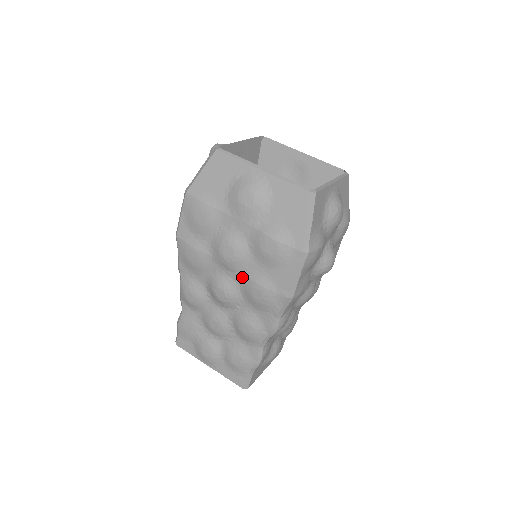
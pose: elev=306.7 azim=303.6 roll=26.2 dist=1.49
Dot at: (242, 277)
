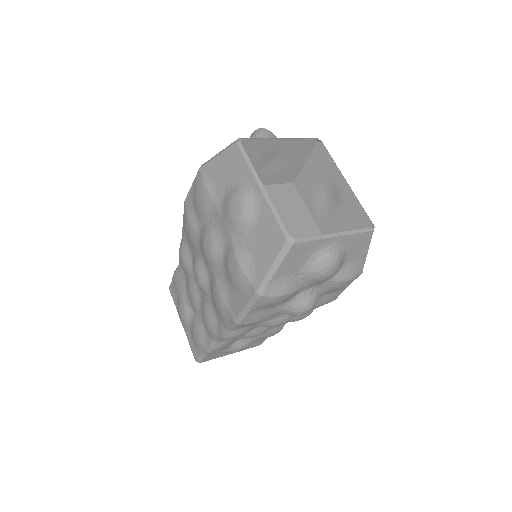
Dot at: (212, 275)
